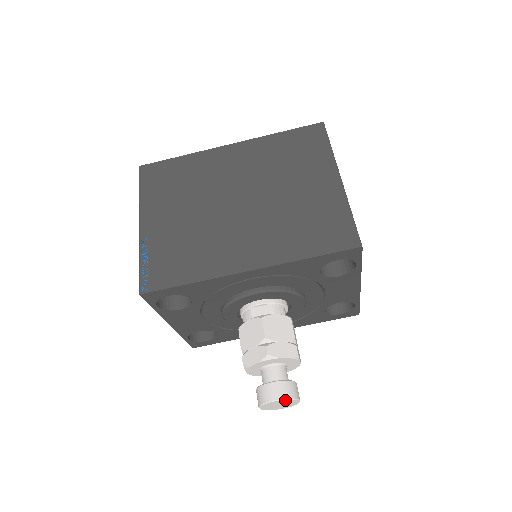
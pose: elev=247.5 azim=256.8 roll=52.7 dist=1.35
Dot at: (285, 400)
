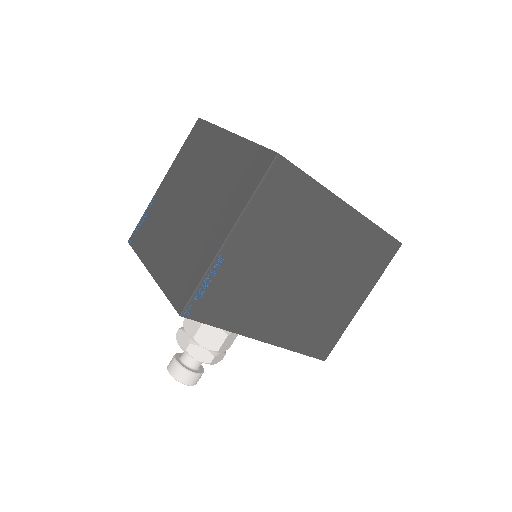
Dot at: (192, 384)
